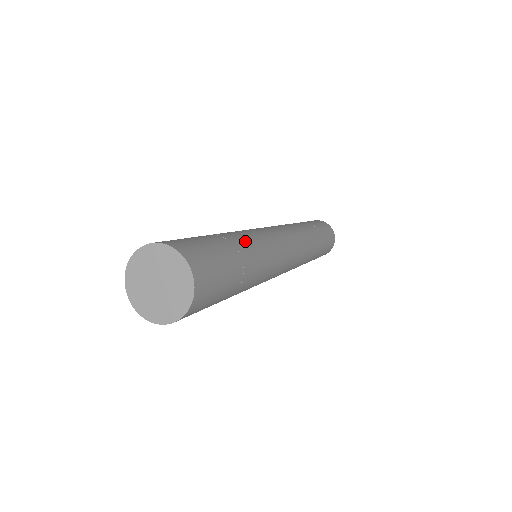
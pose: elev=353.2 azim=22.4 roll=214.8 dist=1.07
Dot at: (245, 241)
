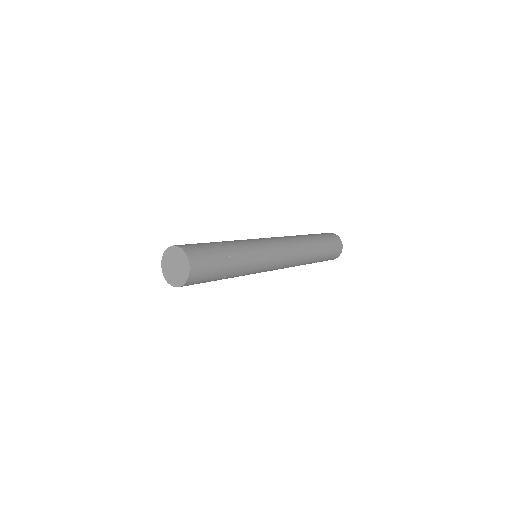
Dot at: (241, 255)
